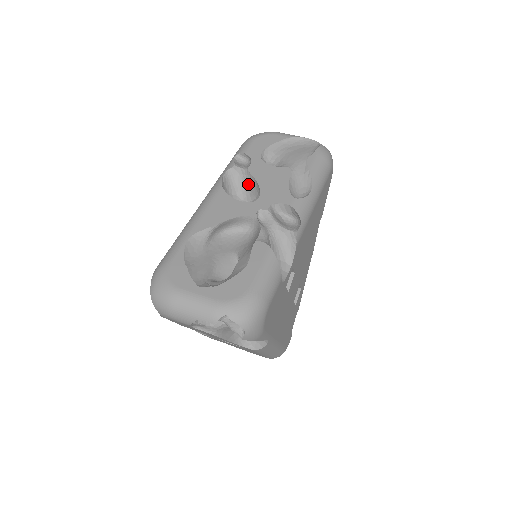
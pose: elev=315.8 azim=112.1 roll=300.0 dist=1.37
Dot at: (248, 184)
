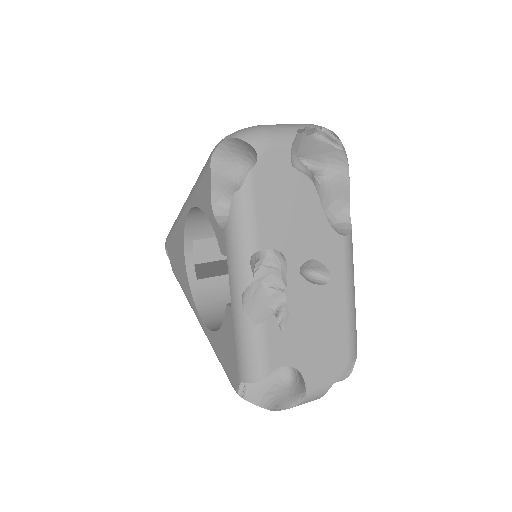
Dot at: occluded
